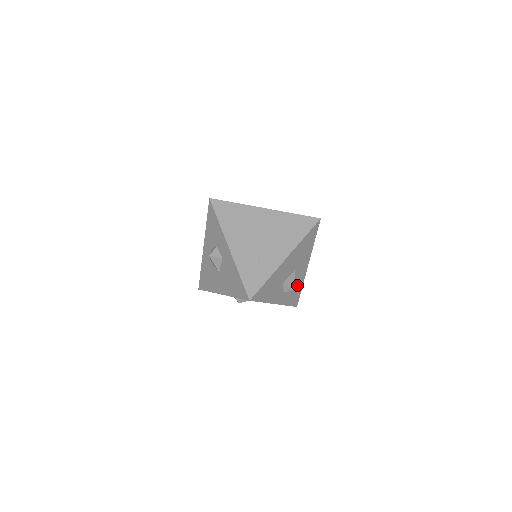
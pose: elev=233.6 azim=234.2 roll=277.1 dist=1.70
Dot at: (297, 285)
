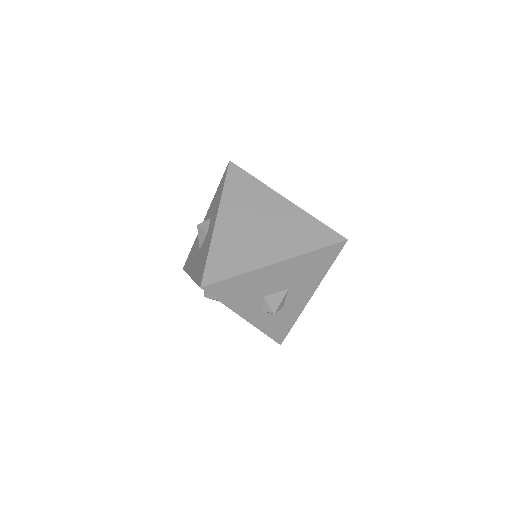
Dot at: (287, 314)
